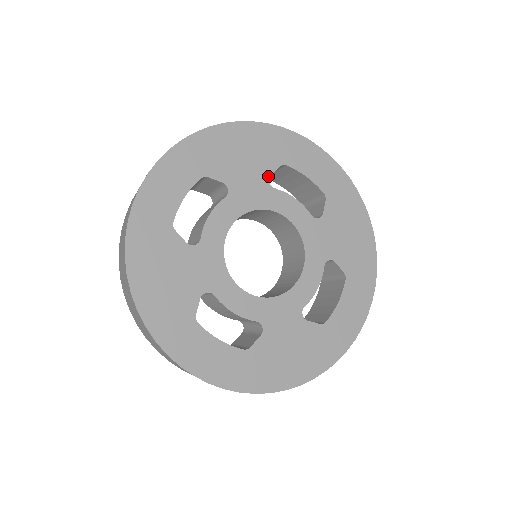
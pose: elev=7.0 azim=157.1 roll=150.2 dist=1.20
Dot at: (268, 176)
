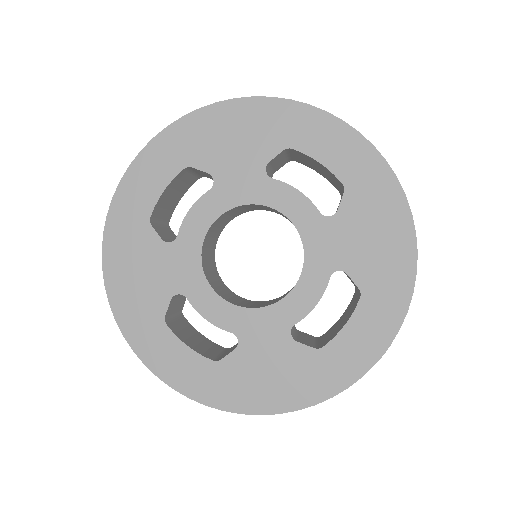
Dot at: (265, 163)
